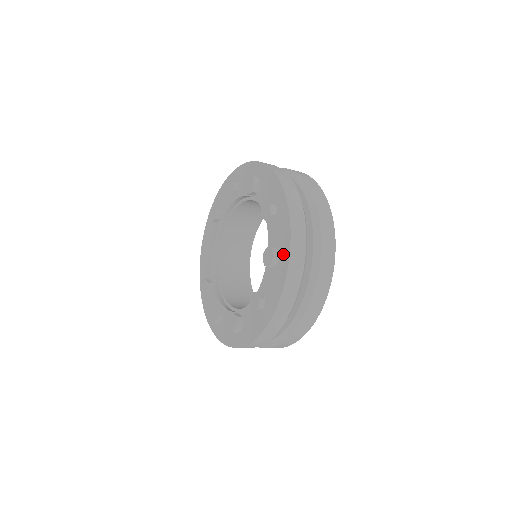
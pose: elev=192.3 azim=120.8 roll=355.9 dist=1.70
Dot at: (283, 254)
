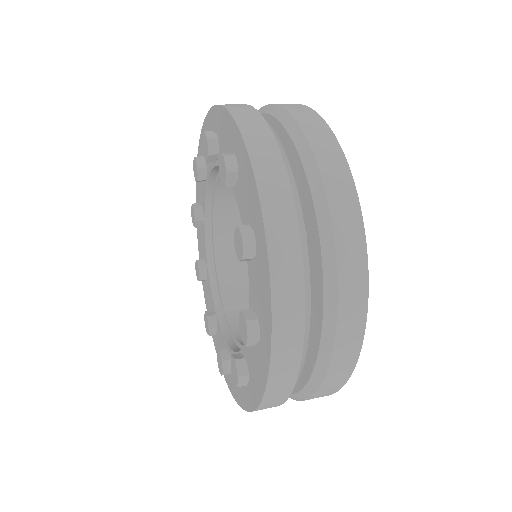
Dot at: (251, 393)
